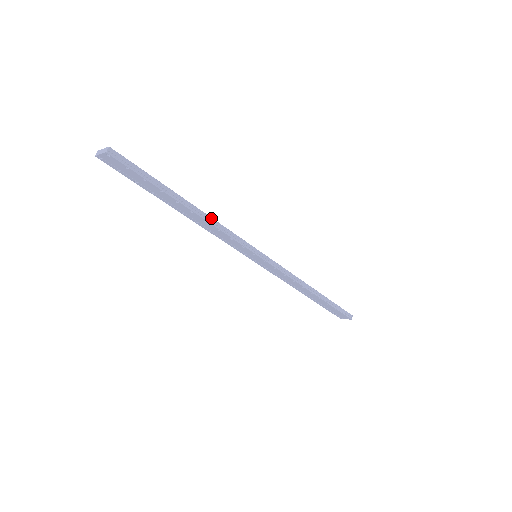
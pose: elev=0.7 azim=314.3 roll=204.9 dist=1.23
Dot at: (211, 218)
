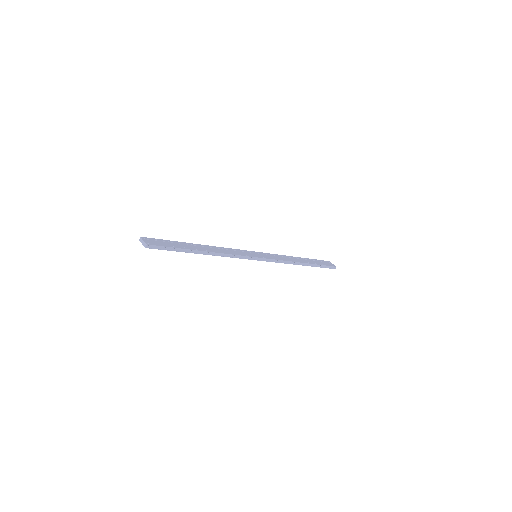
Dot at: (219, 253)
